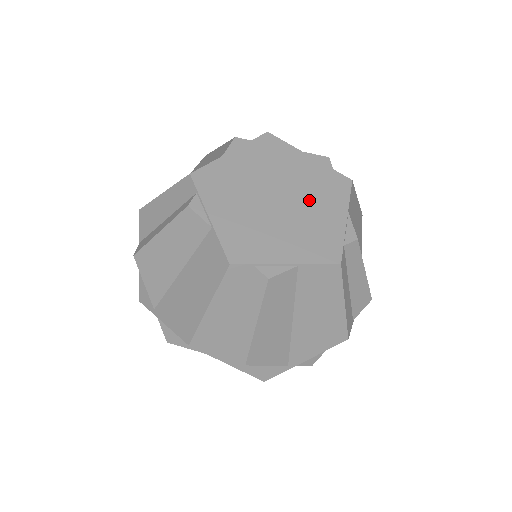
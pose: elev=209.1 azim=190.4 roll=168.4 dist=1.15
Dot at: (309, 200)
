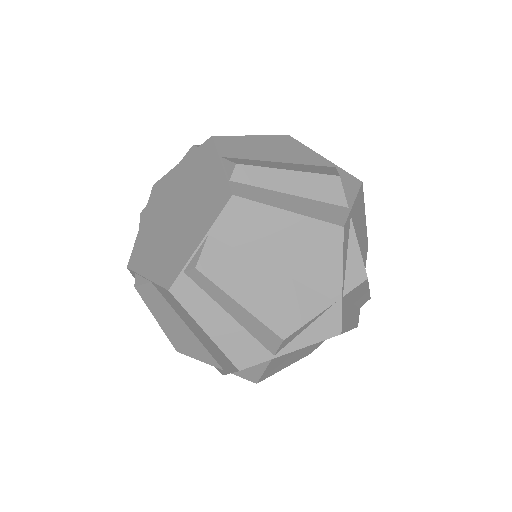
Dot at: (193, 186)
